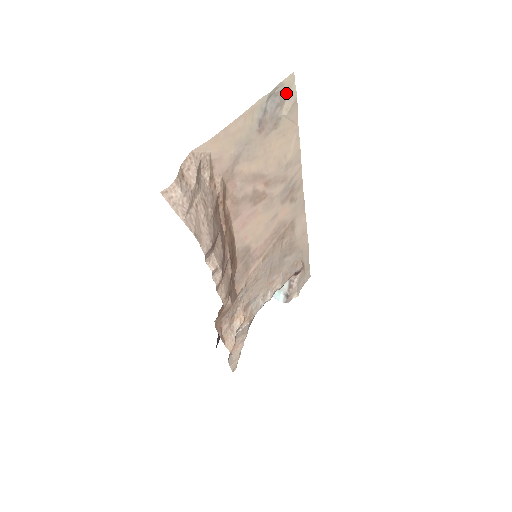
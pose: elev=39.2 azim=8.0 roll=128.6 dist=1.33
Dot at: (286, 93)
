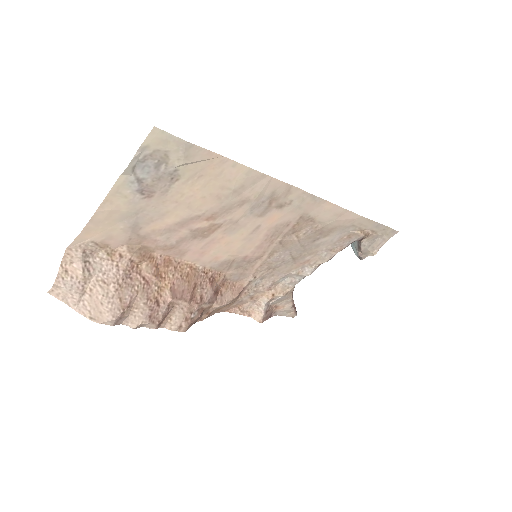
Dot at: (162, 148)
